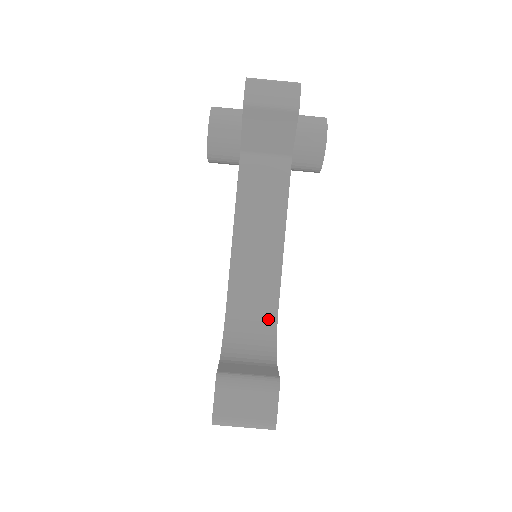
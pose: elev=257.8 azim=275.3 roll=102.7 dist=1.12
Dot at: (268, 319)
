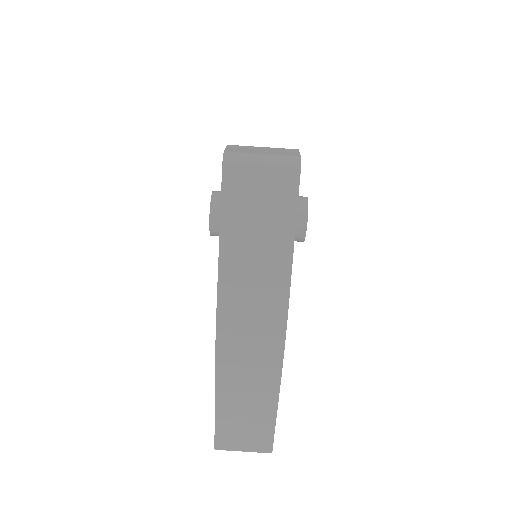
Dot at: occluded
